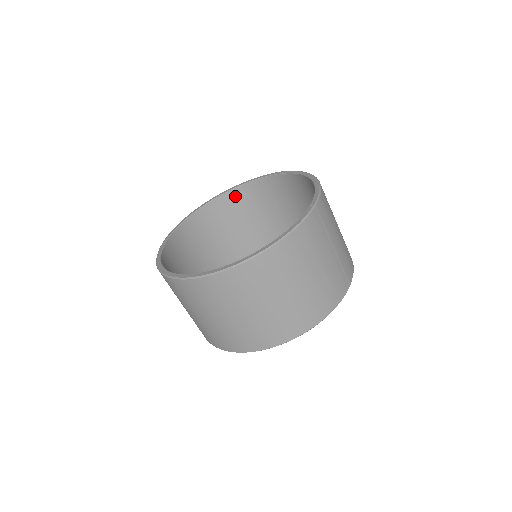
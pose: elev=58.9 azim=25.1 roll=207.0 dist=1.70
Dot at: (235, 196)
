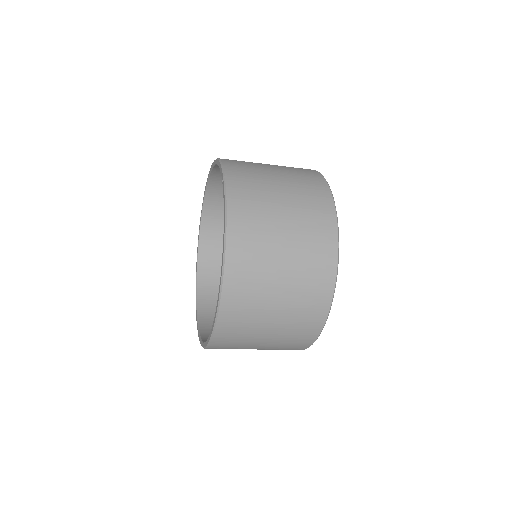
Dot at: (207, 238)
